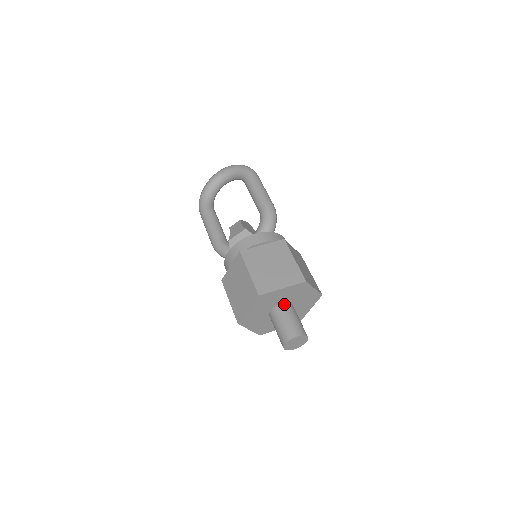
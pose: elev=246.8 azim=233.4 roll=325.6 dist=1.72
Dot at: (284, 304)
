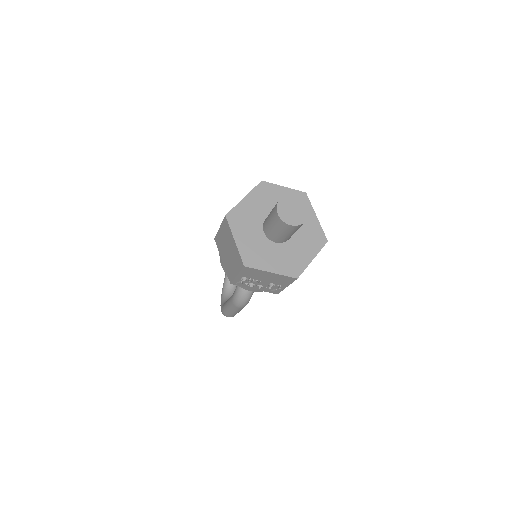
Dot at: occluded
